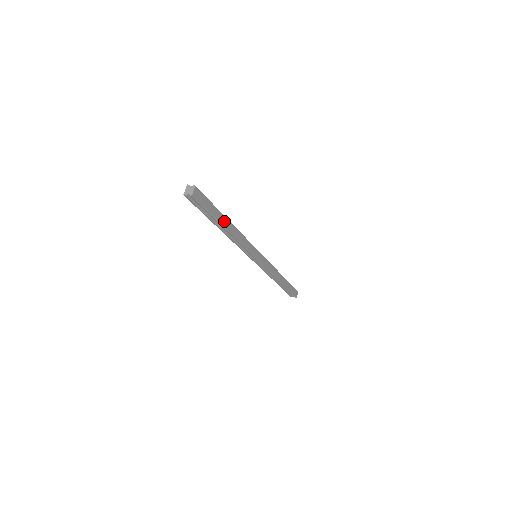
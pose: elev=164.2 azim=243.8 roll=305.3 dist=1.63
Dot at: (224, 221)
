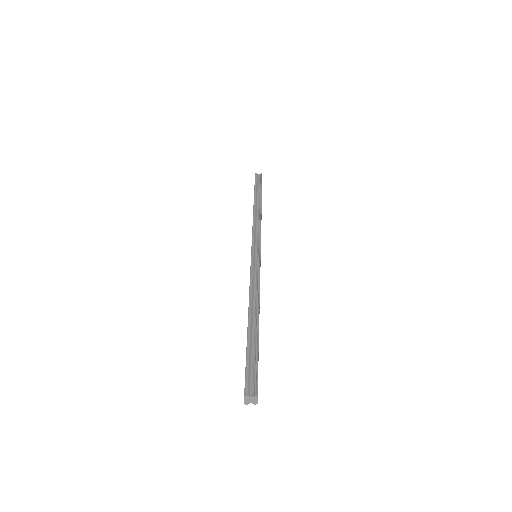
Dot at: (258, 332)
